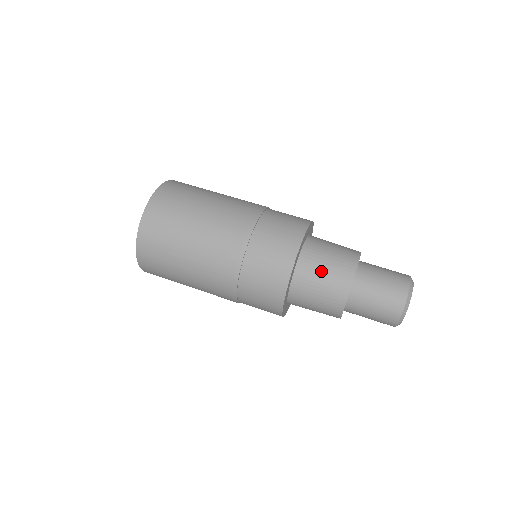
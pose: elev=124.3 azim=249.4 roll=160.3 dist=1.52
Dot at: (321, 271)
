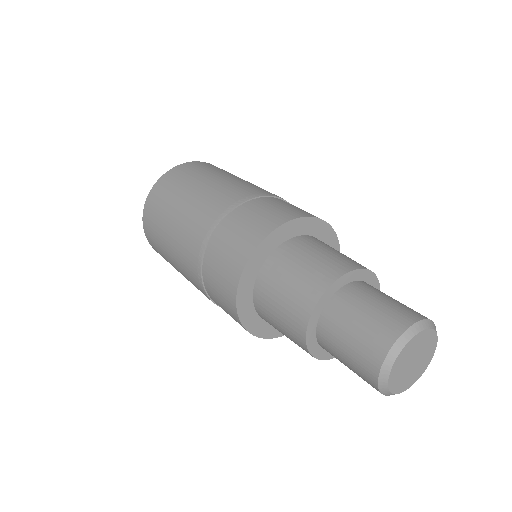
Dot at: (333, 249)
